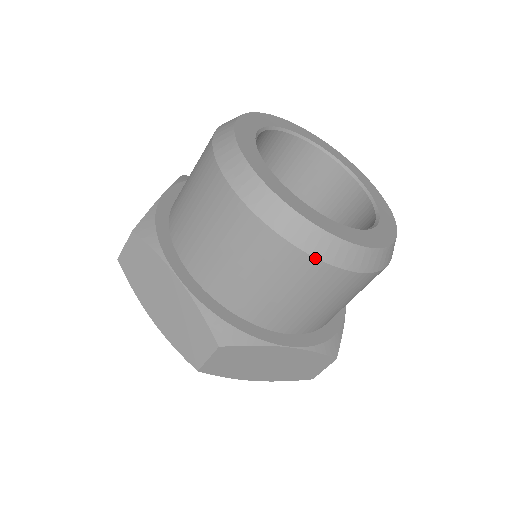
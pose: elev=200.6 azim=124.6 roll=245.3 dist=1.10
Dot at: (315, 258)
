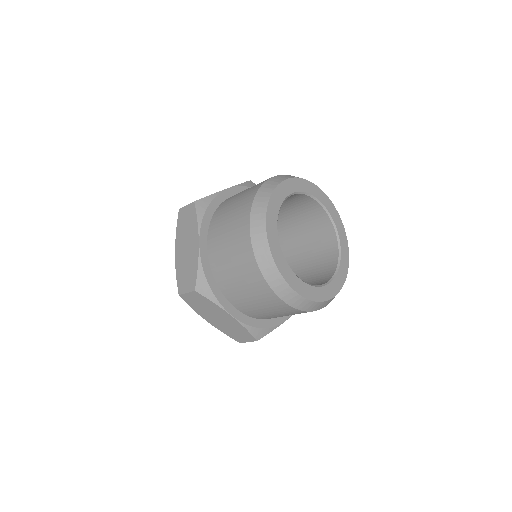
Dot at: occluded
